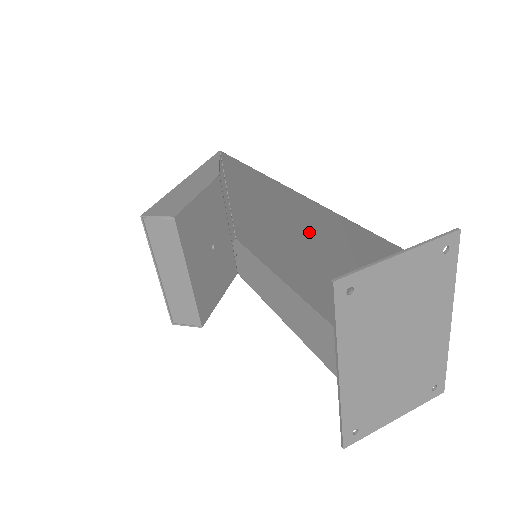
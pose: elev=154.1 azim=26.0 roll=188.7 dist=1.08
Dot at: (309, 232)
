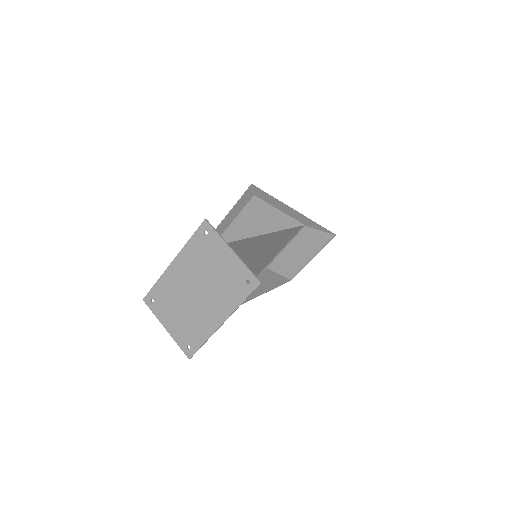
Dot at: occluded
